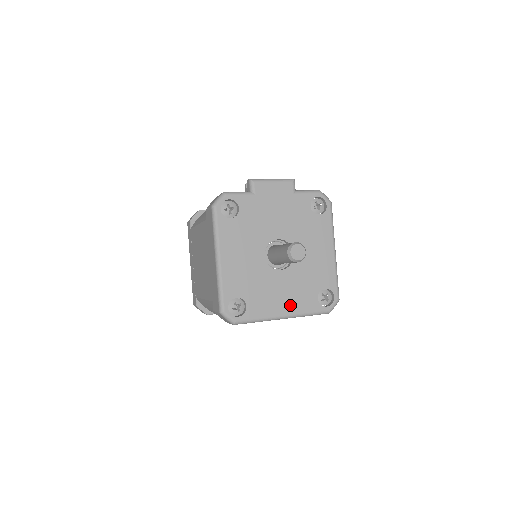
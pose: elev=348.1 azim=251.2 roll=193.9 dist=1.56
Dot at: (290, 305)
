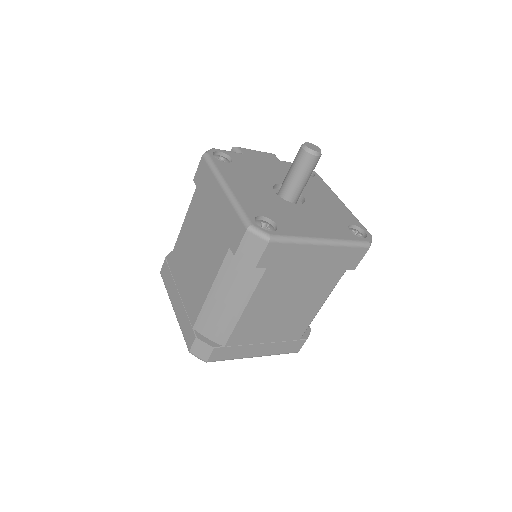
Dot at: (324, 231)
